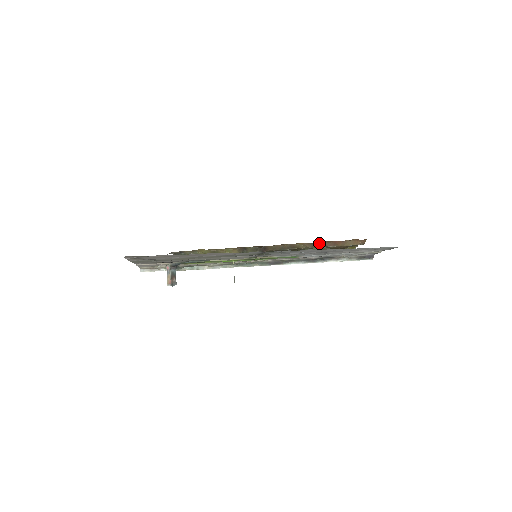
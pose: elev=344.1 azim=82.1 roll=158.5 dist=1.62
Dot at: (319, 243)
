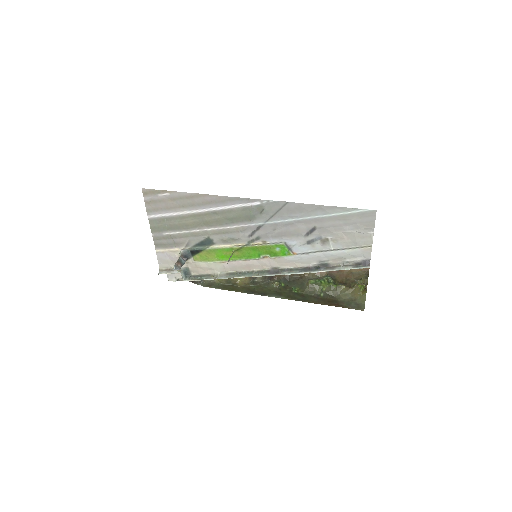
Dot at: occluded
